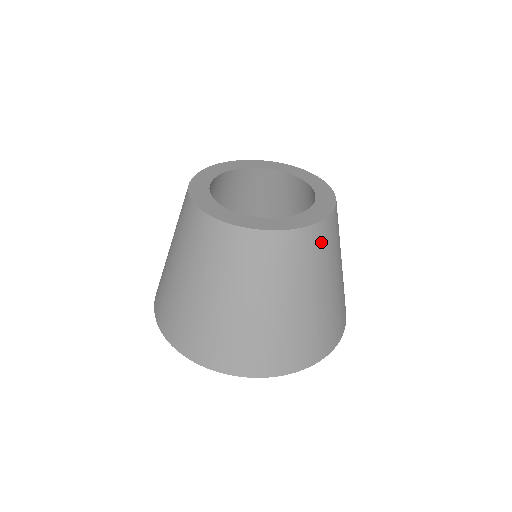
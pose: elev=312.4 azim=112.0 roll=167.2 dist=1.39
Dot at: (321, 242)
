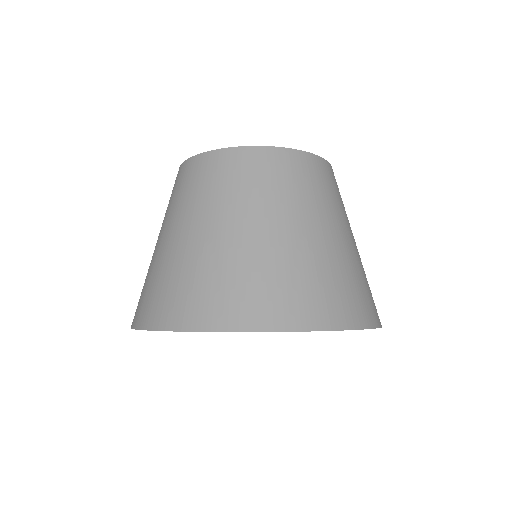
Dot at: (337, 186)
